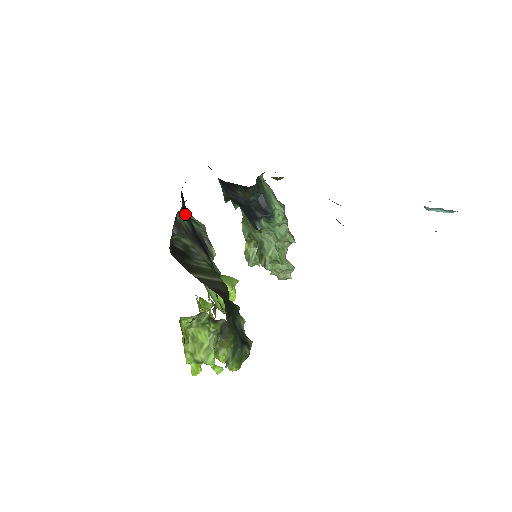
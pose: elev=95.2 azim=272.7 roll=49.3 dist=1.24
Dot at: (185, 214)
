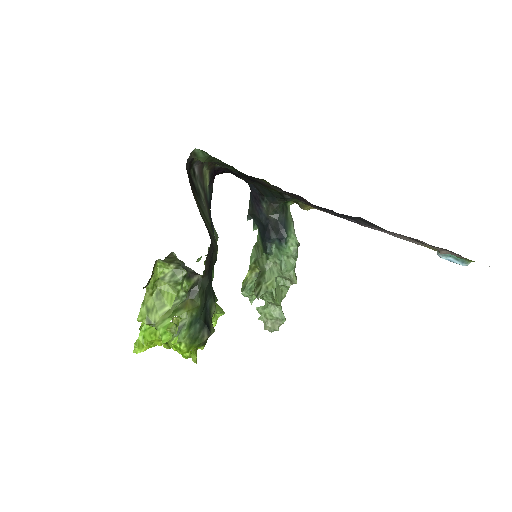
Dot at: (210, 186)
